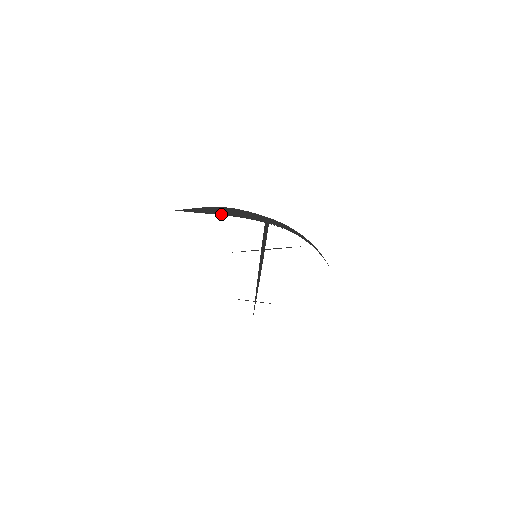
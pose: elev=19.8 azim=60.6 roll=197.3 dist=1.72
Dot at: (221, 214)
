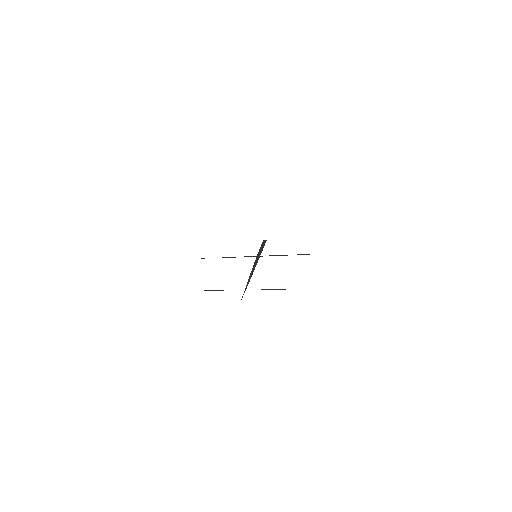
Dot at: occluded
